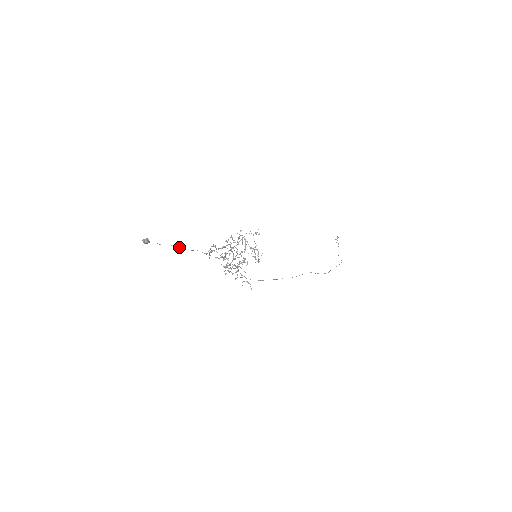
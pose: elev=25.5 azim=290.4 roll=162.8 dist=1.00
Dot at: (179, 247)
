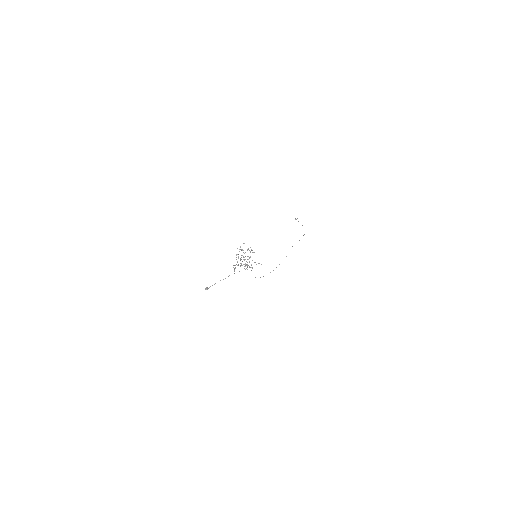
Dot at: occluded
